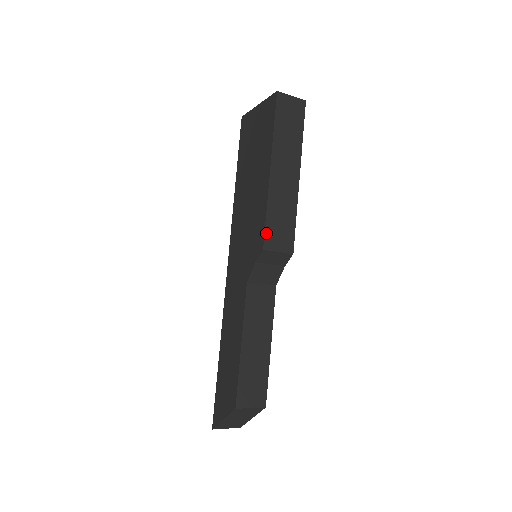
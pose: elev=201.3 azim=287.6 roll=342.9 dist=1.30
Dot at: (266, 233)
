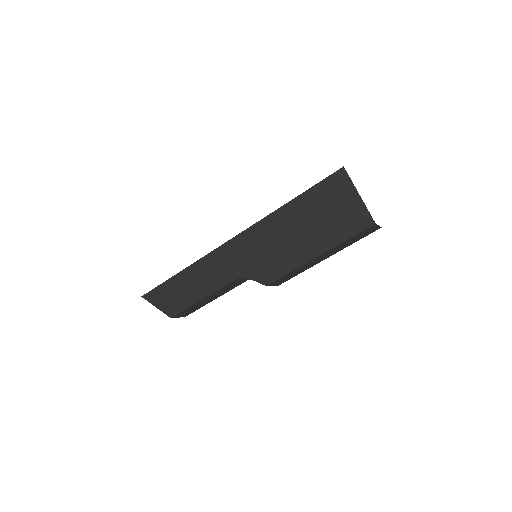
Dot at: (277, 280)
